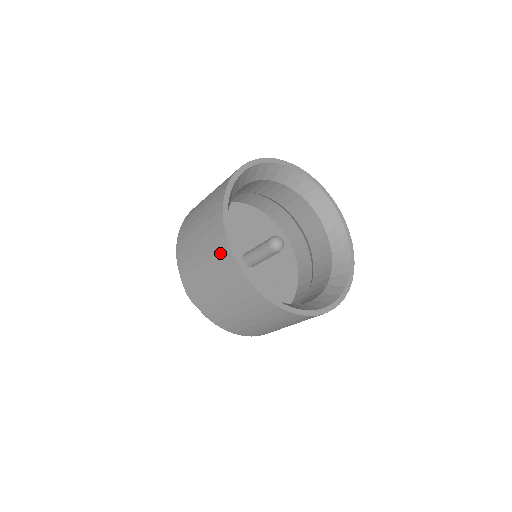
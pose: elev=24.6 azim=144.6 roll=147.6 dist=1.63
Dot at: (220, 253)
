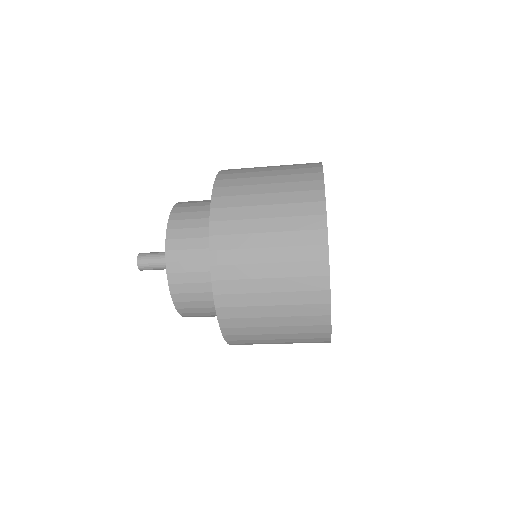
Dot at: (311, 305)
